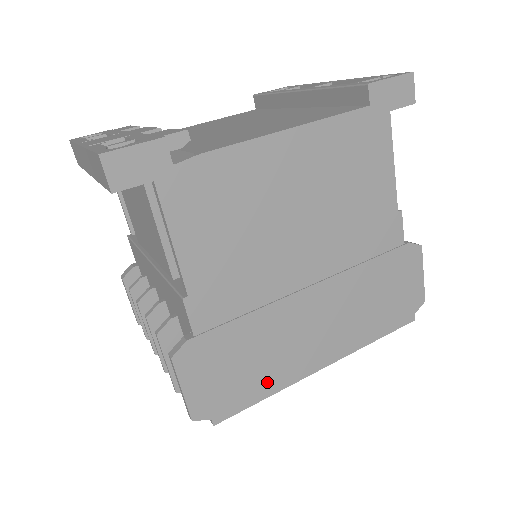
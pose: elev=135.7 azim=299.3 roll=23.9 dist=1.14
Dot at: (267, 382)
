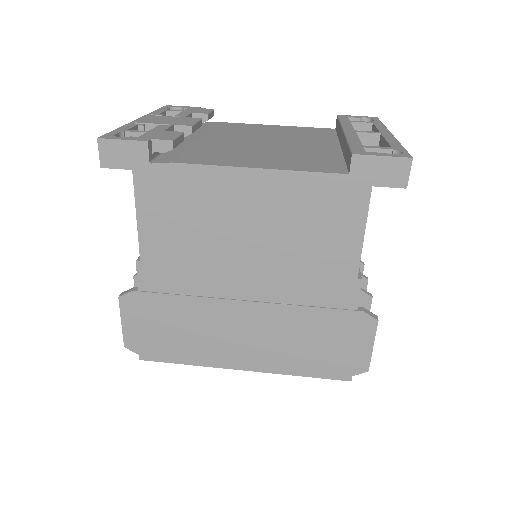
Dot at: (190, 353)
